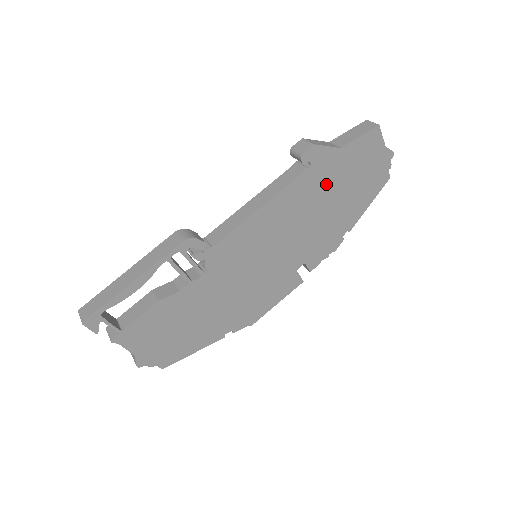
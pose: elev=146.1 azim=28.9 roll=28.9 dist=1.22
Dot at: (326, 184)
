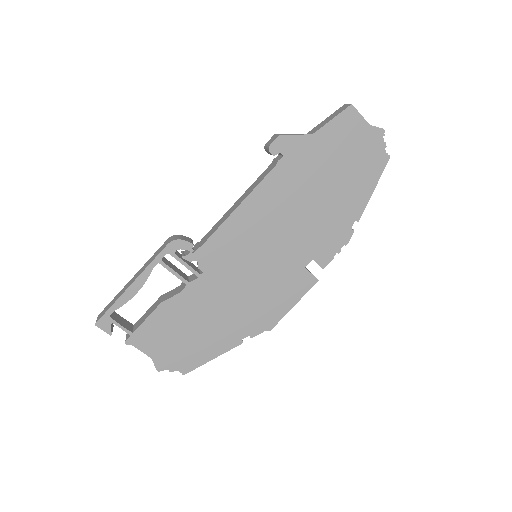
Dot at: (308, 173)
